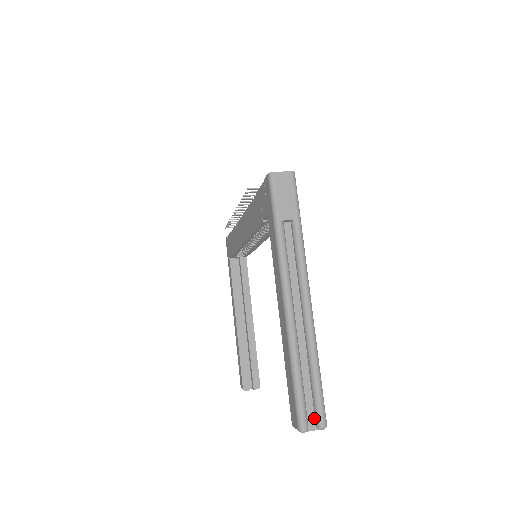
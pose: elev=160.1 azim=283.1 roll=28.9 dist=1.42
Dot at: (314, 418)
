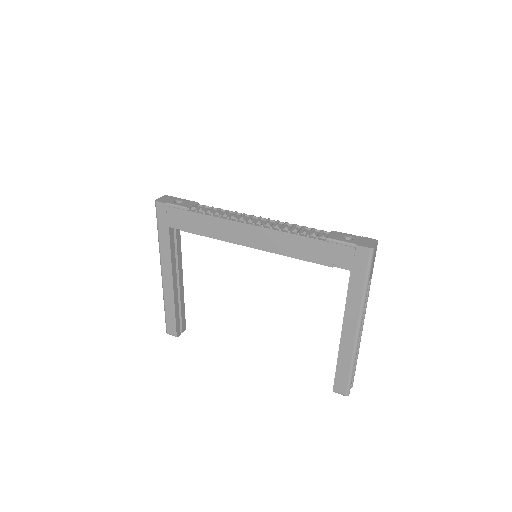
Dot at: occluded
